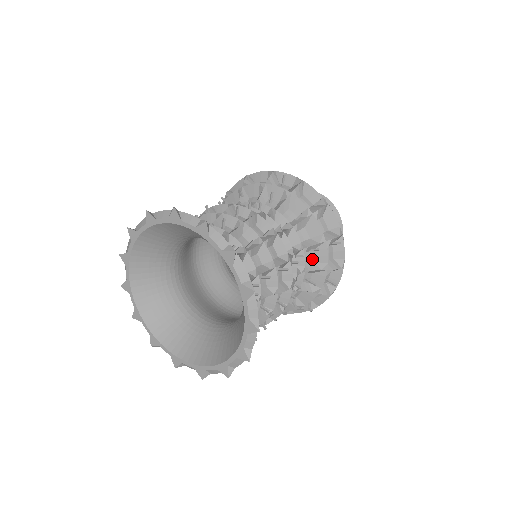
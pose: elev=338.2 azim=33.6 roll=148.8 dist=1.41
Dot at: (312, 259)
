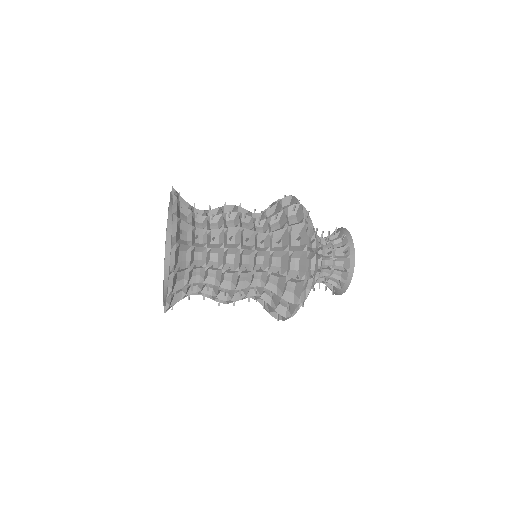
Dot at: (279, 227)
